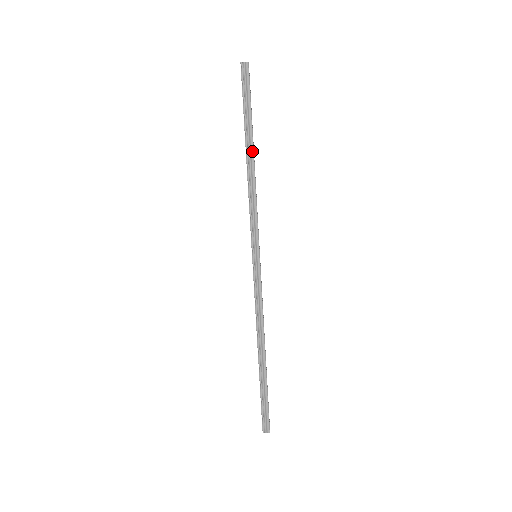
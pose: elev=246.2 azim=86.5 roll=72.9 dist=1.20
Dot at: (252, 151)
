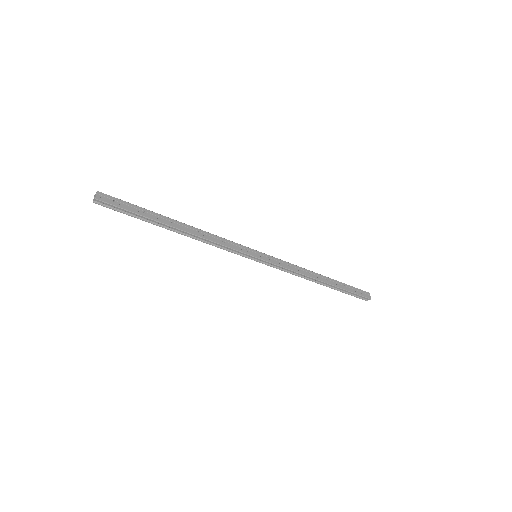
Dot at: (175, 229)
